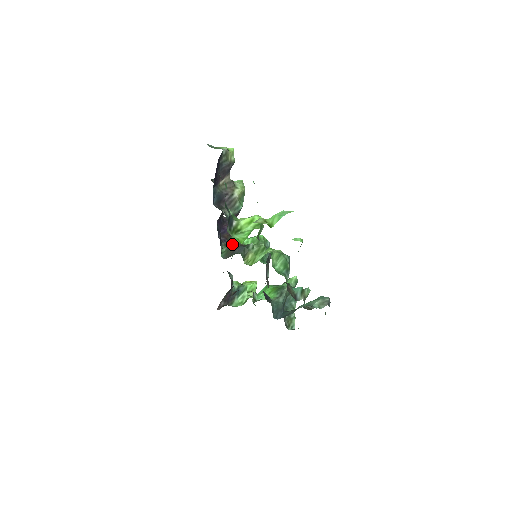
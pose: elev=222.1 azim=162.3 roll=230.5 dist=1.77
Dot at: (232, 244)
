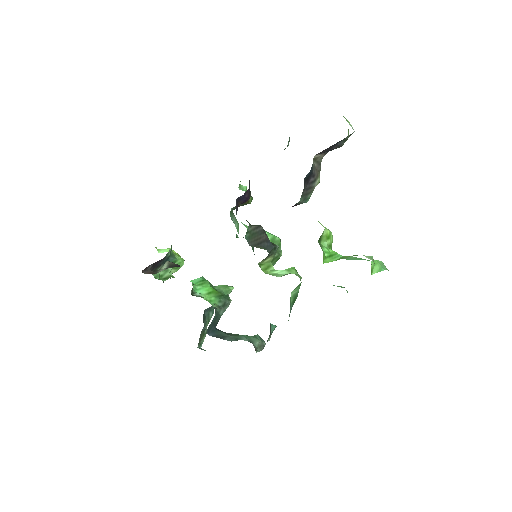
Dot at: (259, 229)
